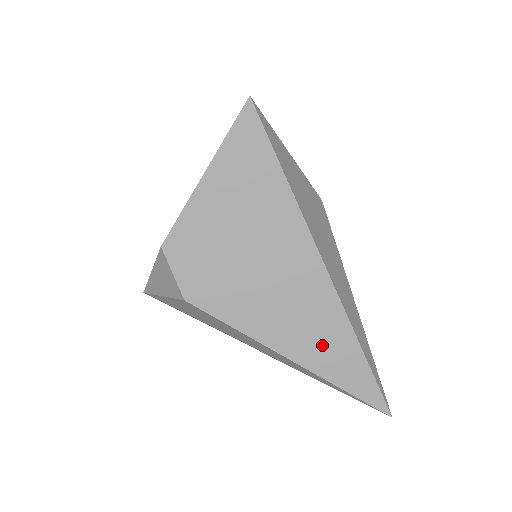
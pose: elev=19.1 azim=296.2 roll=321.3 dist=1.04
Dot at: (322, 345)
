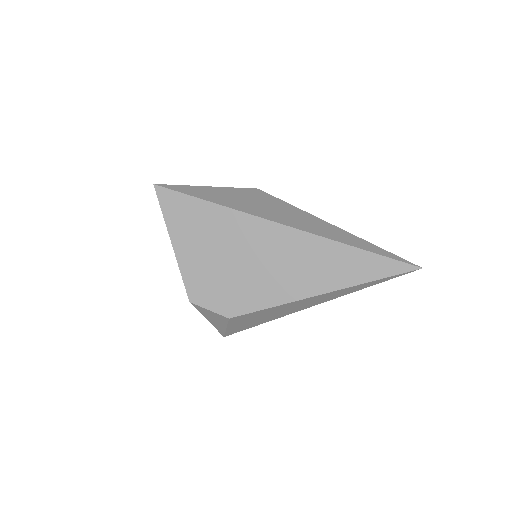
Dot at: (328, 268)
